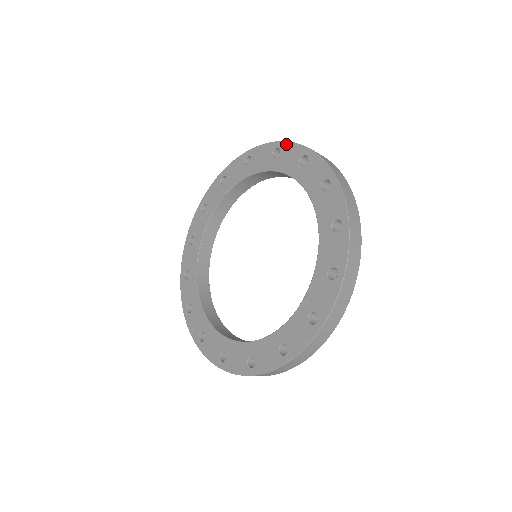
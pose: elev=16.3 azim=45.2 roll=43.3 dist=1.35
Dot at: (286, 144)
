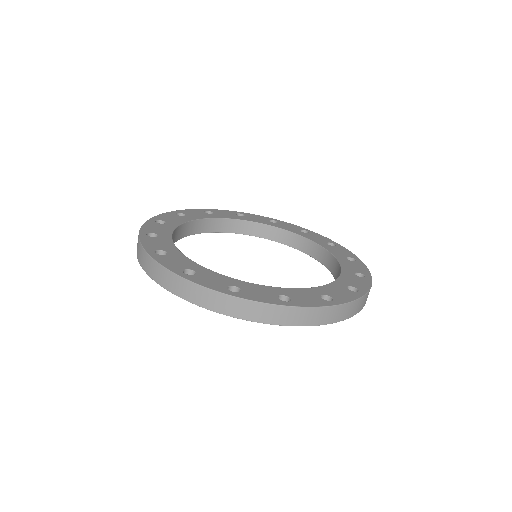
Dot at: (344, 248)
